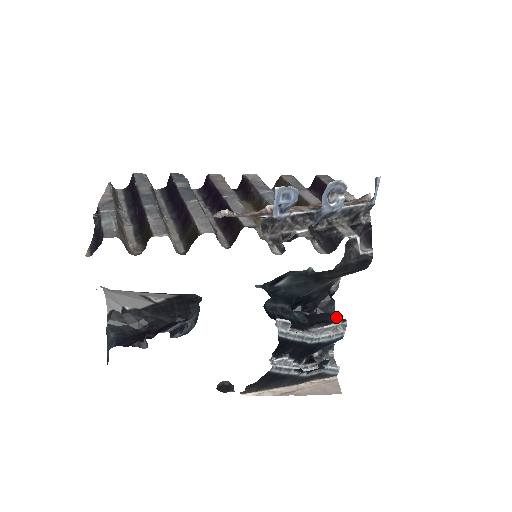
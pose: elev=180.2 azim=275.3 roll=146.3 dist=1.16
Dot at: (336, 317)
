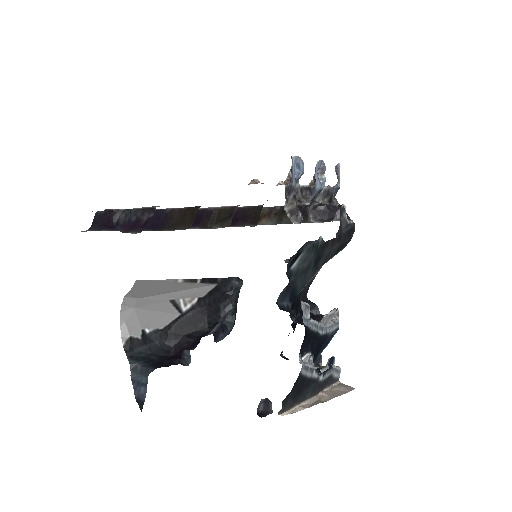
Dot at: occluded
